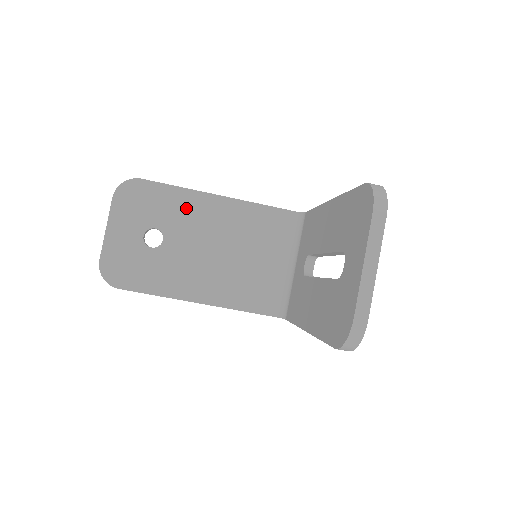
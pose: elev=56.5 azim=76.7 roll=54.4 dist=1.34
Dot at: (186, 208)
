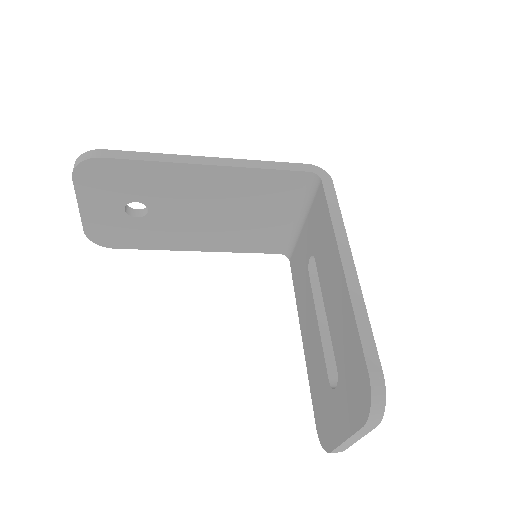
Dot at: (168, 181)
